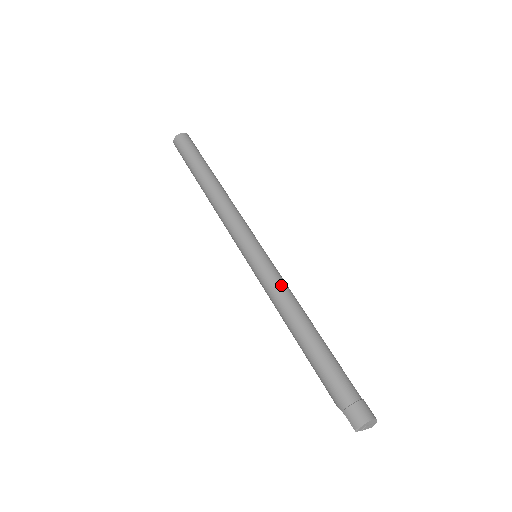
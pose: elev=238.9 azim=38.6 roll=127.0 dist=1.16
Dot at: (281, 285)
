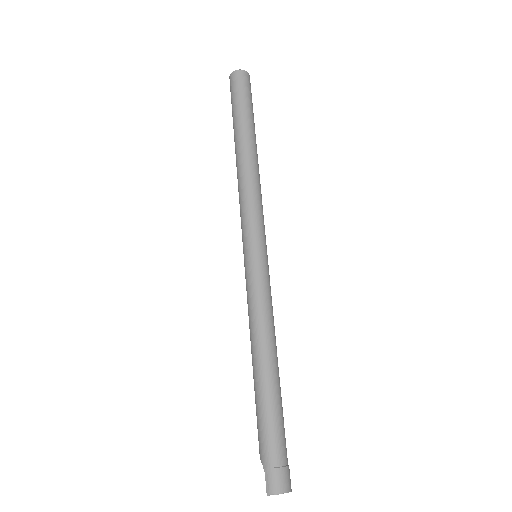
Dot at: (268, 304)
